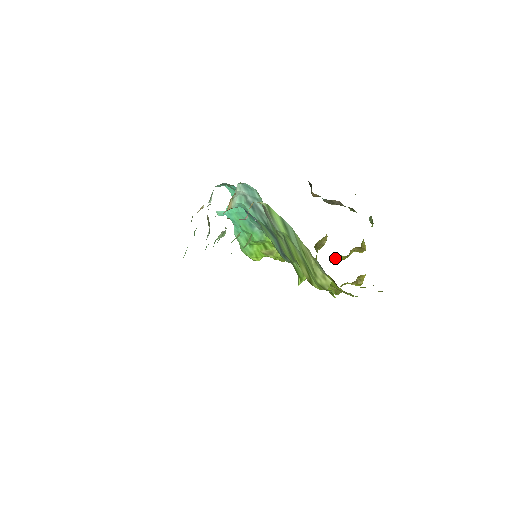
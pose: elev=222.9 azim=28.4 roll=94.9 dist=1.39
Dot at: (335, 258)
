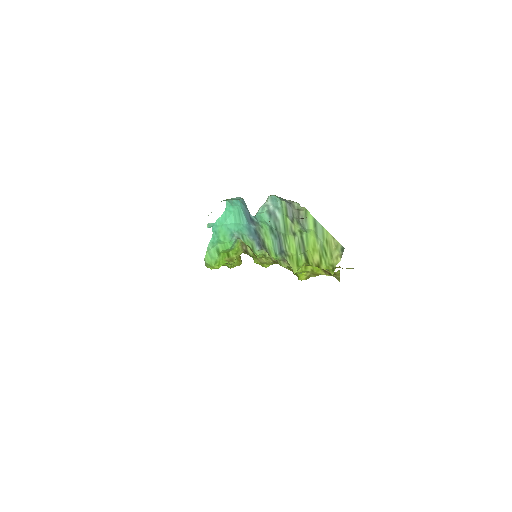
Dot at: occluded
